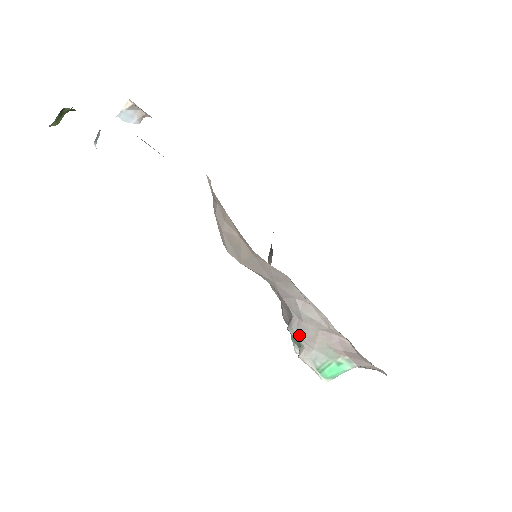
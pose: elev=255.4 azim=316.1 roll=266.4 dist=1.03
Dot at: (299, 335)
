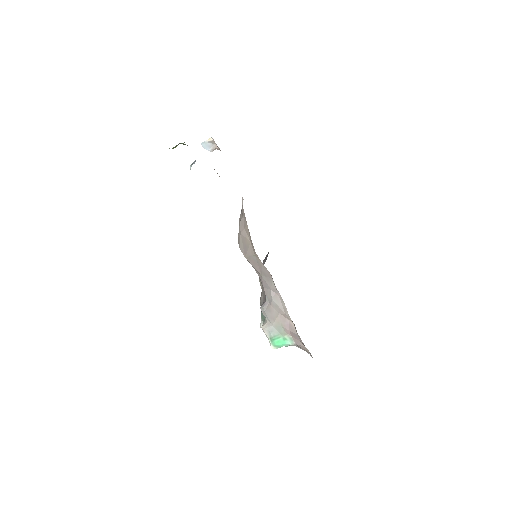
Dot at: (266, 314)
